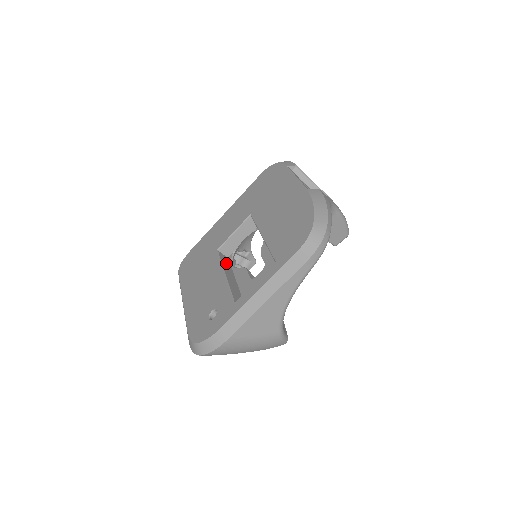
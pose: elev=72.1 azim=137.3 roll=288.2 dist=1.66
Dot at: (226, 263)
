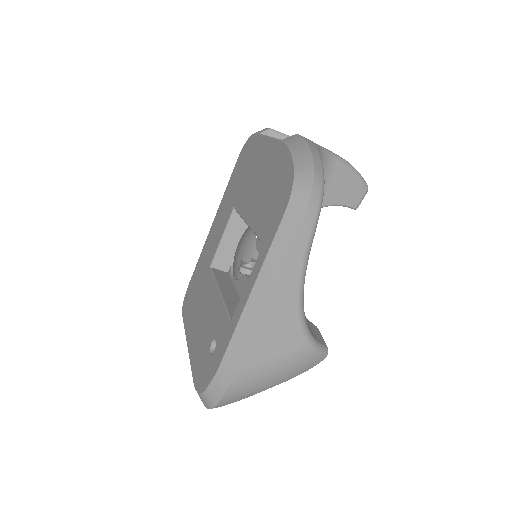
Dot at: (223, 278)
